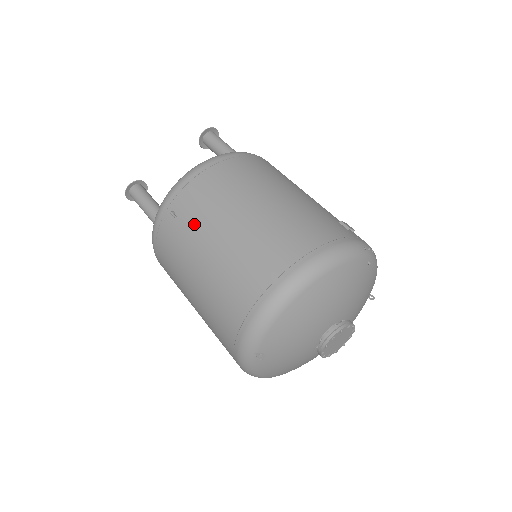
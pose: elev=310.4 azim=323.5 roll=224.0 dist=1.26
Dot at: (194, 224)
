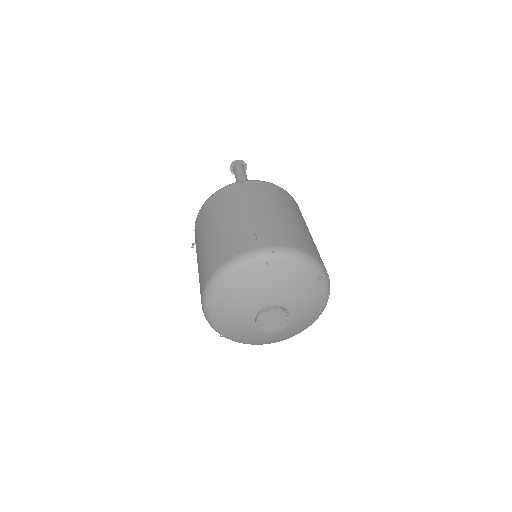
Dot at: (196, 251)
